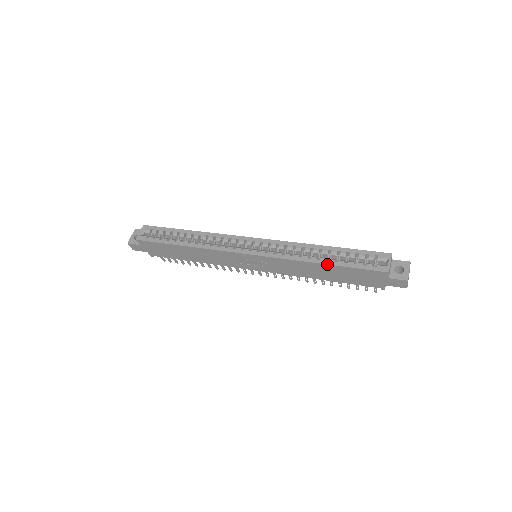
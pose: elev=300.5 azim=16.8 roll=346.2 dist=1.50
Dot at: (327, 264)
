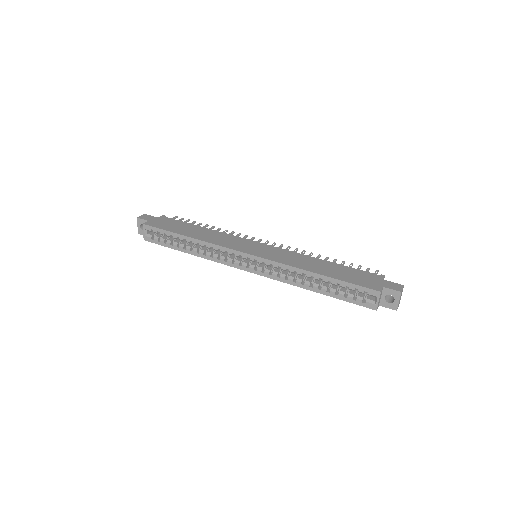
Dot at: occluded
